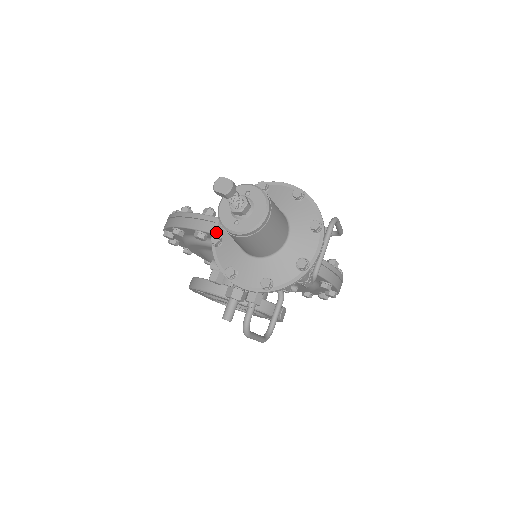
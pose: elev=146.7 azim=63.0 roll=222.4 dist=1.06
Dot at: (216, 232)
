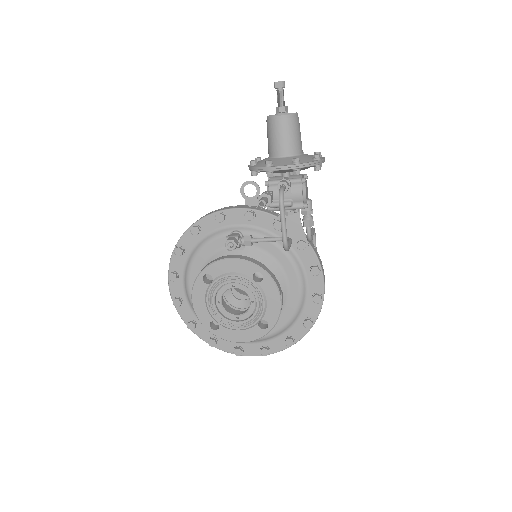
Dot at: occluded
